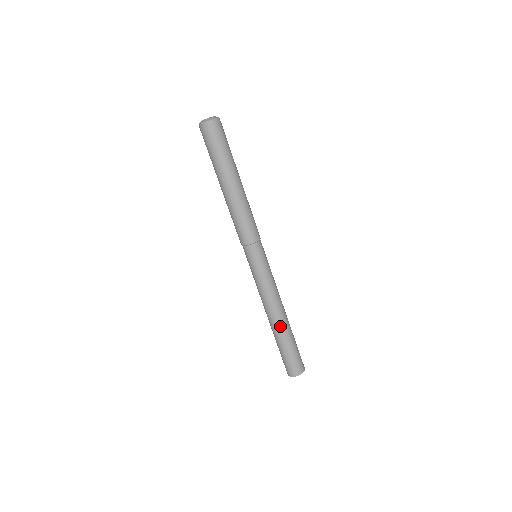
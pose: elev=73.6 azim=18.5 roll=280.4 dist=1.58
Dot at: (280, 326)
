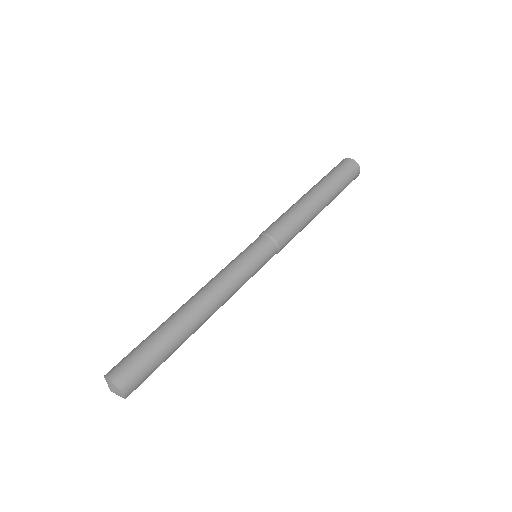
Dot at: (192, 323)
